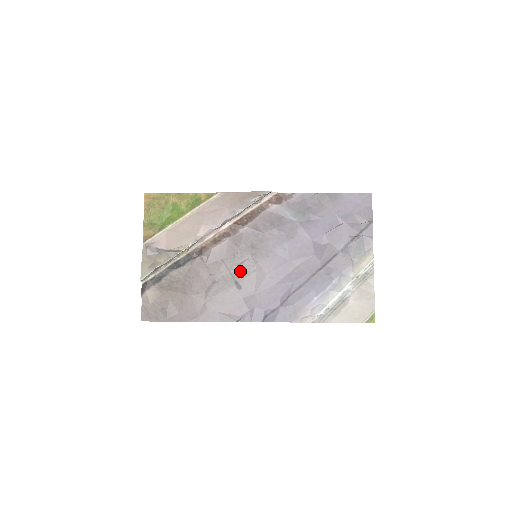
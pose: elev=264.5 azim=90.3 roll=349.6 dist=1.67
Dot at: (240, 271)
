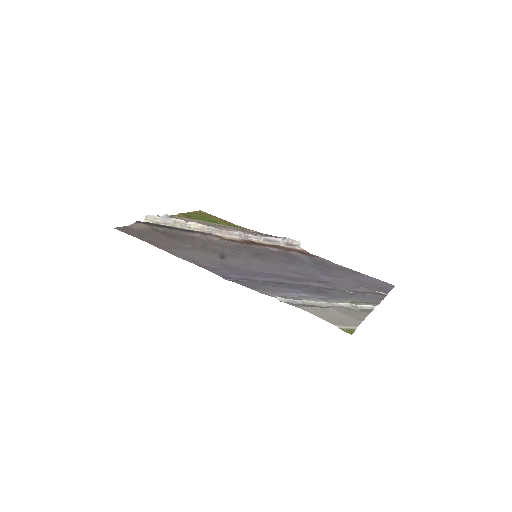
Dot at: (233, 255)
